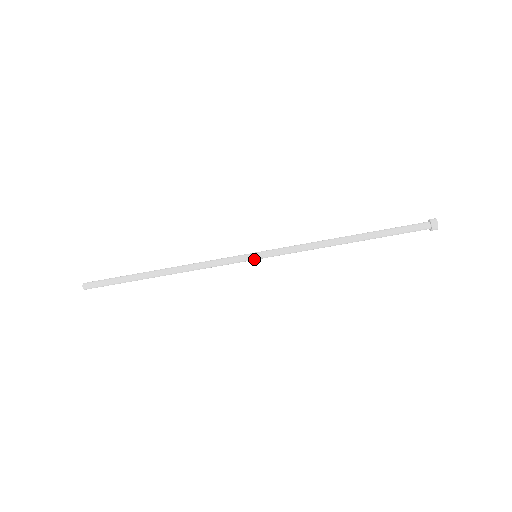
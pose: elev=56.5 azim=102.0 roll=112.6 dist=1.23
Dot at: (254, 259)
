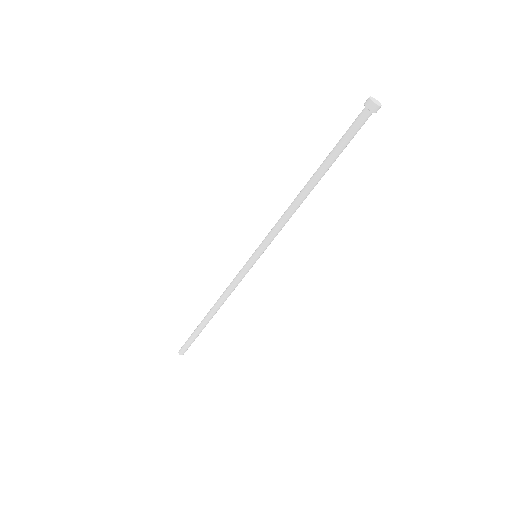
Dot at: occluded
